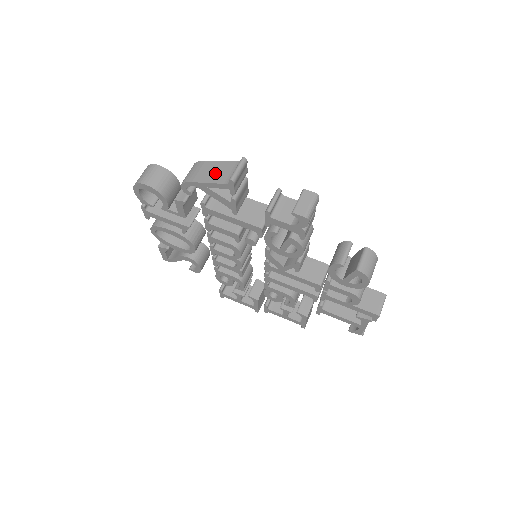
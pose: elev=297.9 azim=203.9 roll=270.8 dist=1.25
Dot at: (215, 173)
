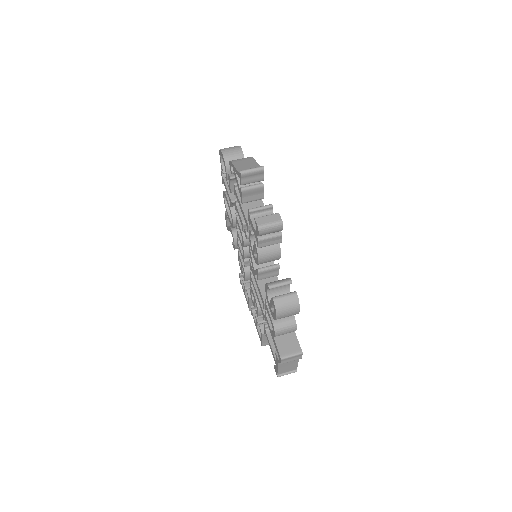
Dot at: (245, 166)
